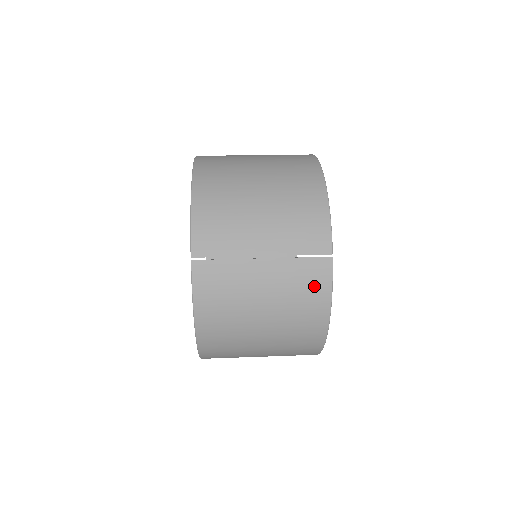
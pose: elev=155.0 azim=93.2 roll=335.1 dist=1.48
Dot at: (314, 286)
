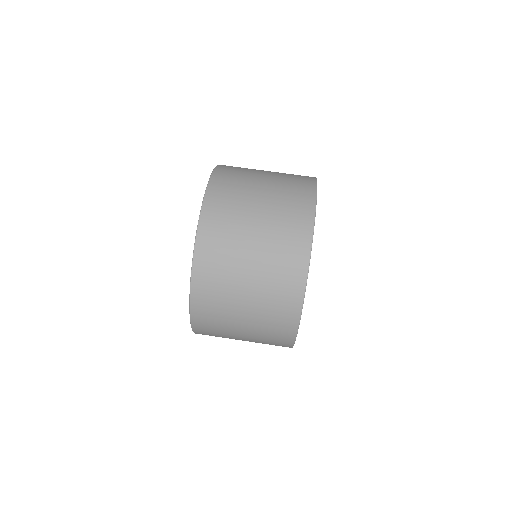
Dot at: occluded
